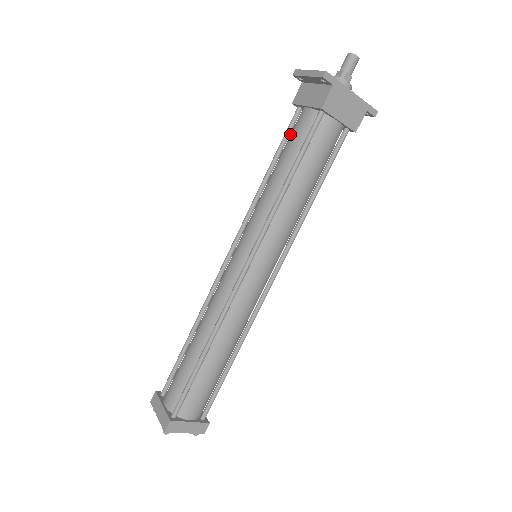
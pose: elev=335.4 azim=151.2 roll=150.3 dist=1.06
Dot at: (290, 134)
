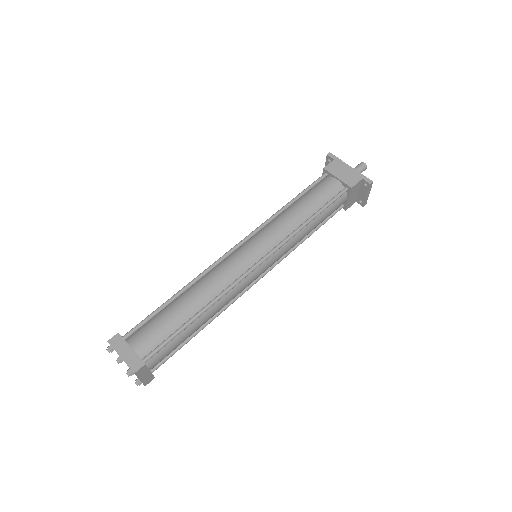
Dot at: occluded
